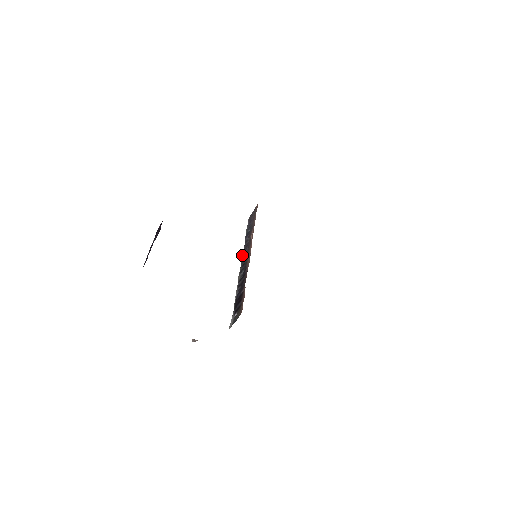
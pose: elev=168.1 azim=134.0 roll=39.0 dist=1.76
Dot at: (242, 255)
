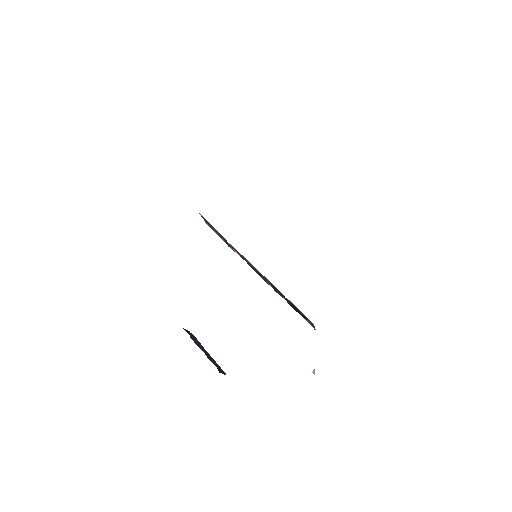
Dot at: occluded
